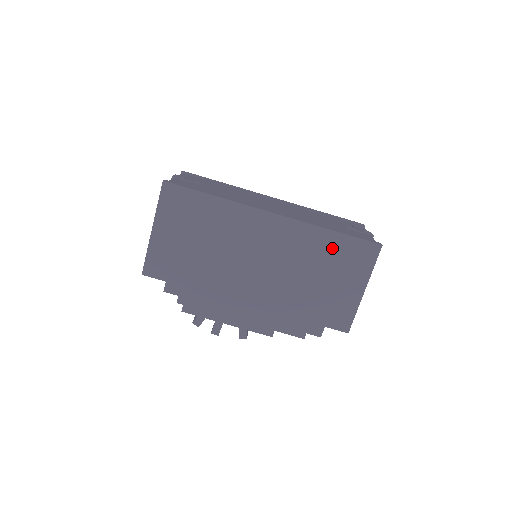
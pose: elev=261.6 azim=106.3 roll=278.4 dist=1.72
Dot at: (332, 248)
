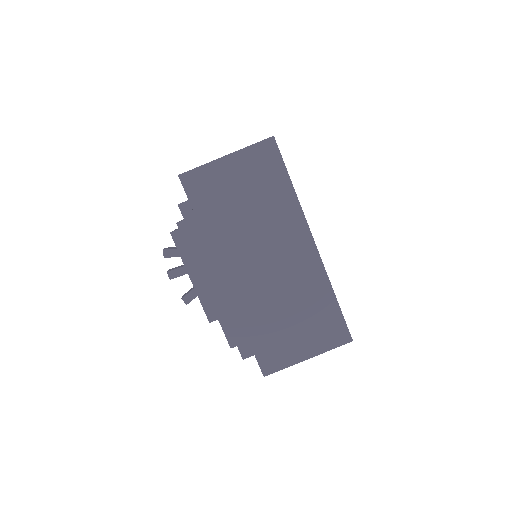
Dot at: (322, 307)
